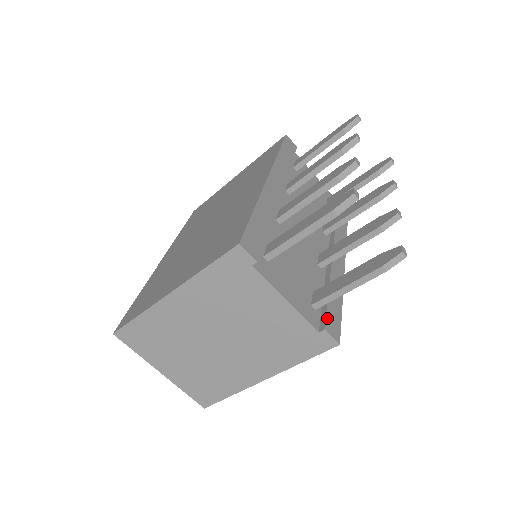
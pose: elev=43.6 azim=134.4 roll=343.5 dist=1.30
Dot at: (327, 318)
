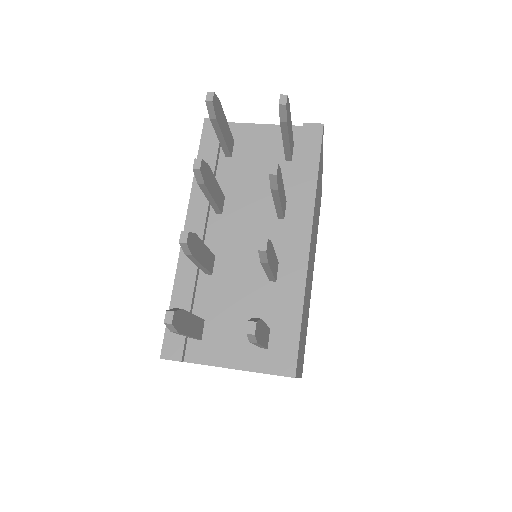
Dot at: (276, 357)
